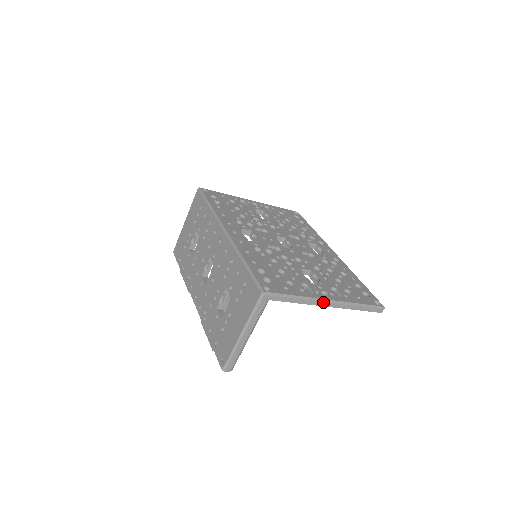
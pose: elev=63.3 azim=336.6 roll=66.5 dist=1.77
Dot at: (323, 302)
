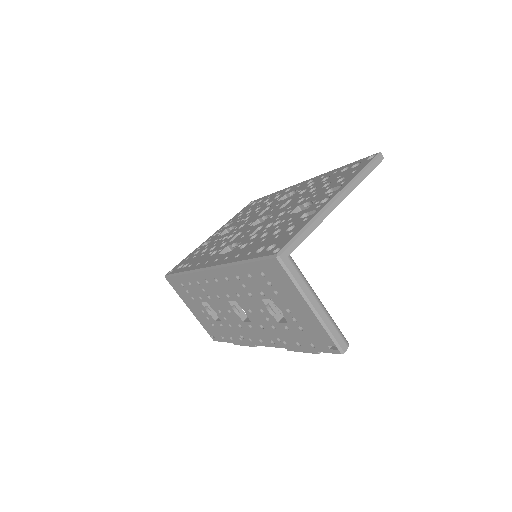
Dot at: (331, 205)
